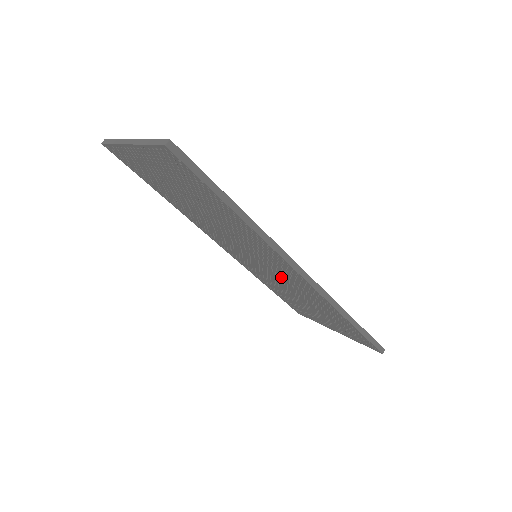
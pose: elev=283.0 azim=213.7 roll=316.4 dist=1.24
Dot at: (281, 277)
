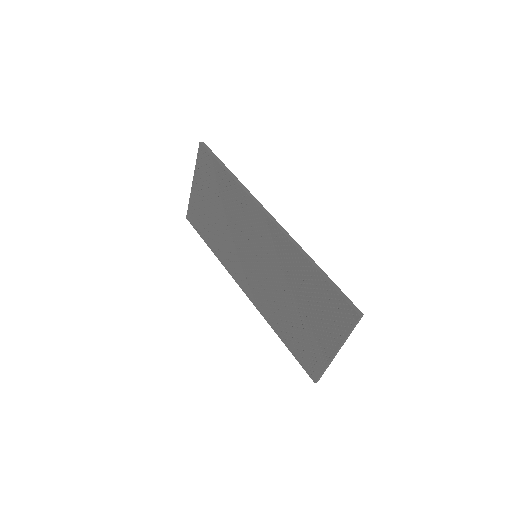
Dot at: (270, 262)
